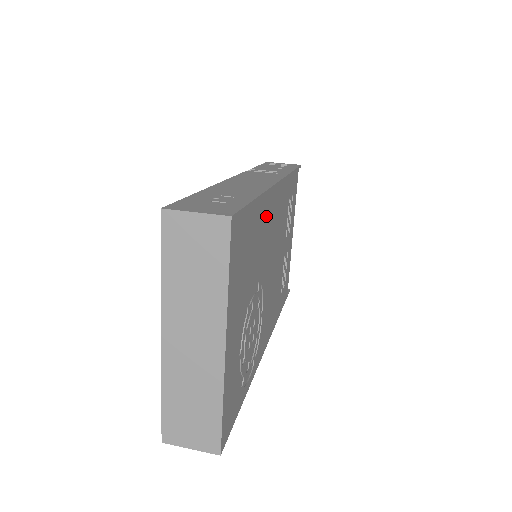
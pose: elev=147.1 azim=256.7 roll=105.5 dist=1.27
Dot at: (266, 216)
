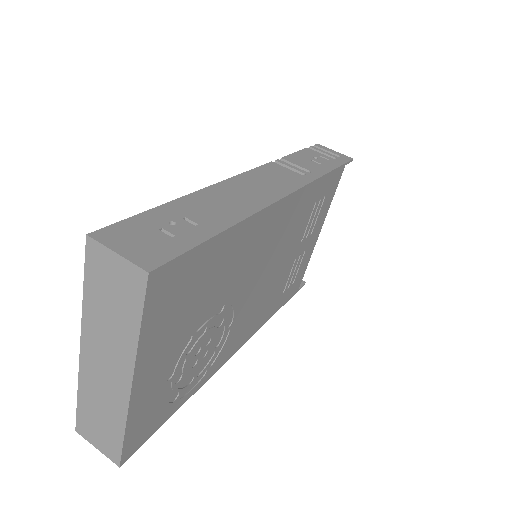
Dot at: (248, 239)
